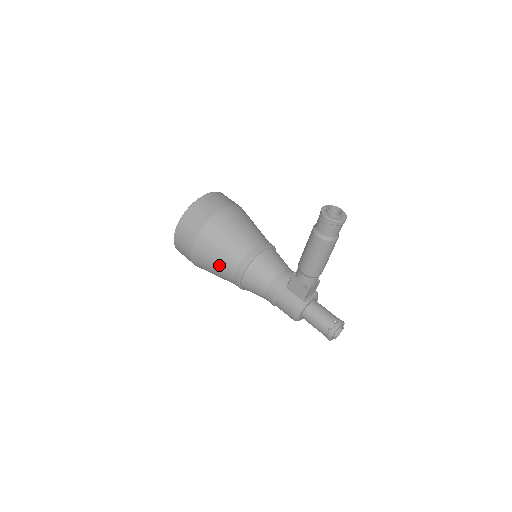
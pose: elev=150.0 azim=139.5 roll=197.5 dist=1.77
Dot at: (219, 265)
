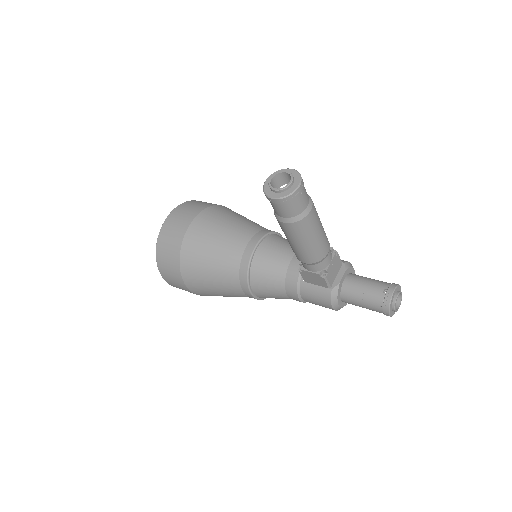
Dot at: (223, 291)
